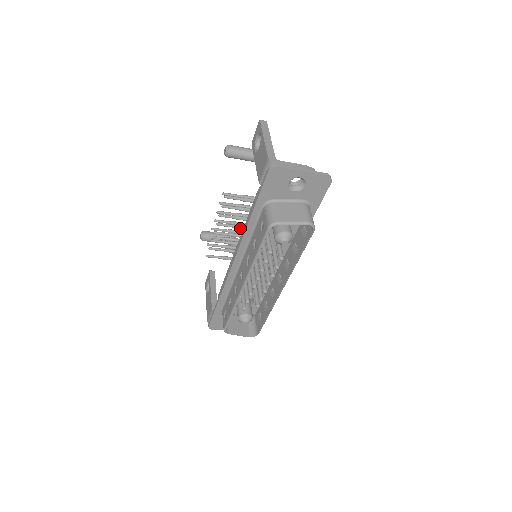
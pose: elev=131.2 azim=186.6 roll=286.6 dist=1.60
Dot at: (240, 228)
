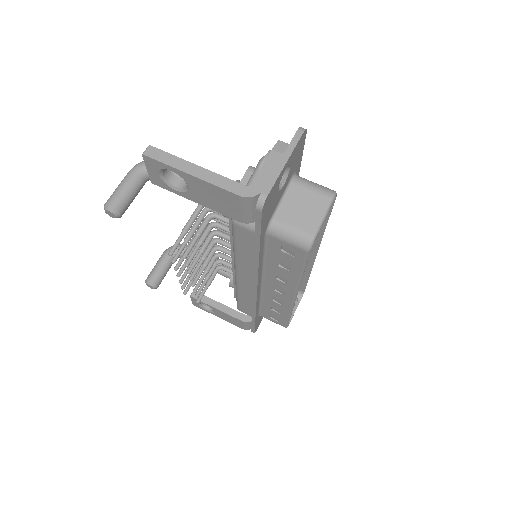
Dot at: (209, 252)
